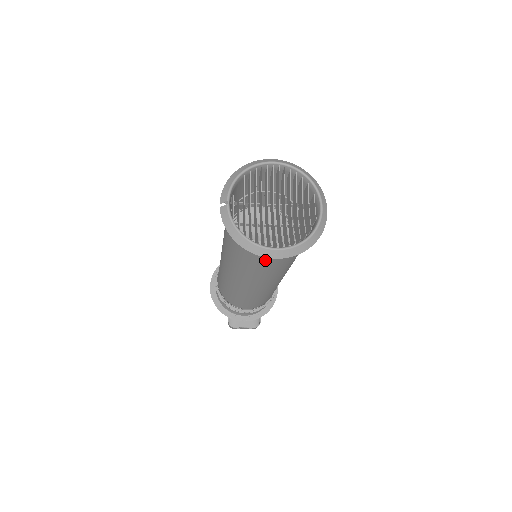
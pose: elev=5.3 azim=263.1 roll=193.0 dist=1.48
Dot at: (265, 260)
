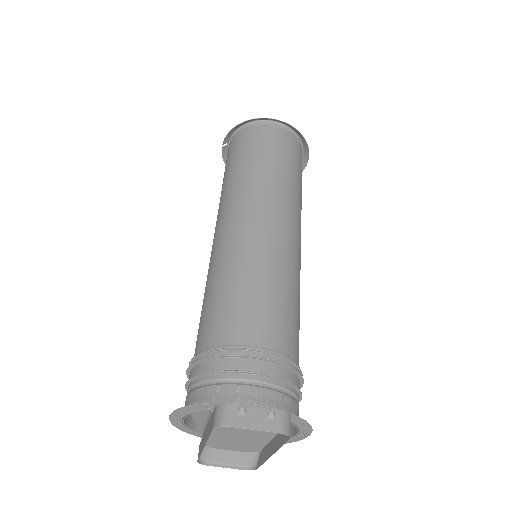
Dot at: (267, 143)
